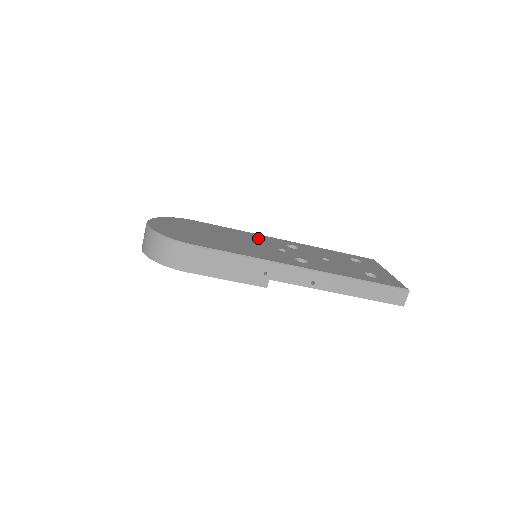
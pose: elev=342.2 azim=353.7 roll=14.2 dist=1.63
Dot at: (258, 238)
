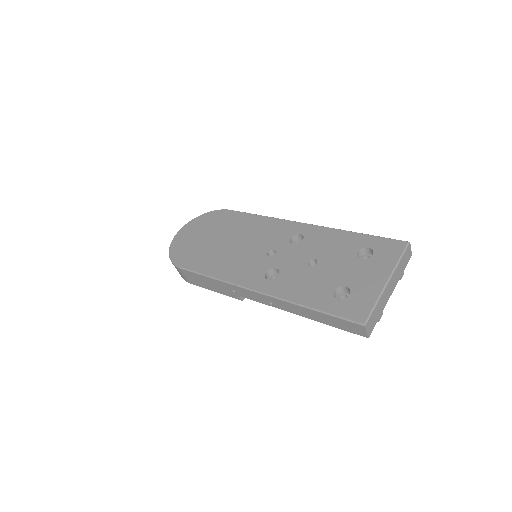
Dot at: (268, 230)
